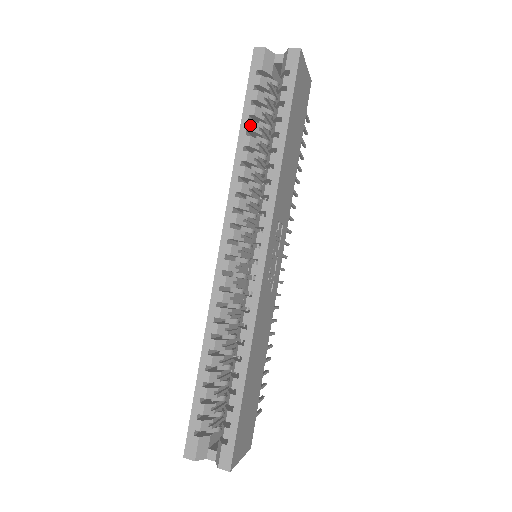
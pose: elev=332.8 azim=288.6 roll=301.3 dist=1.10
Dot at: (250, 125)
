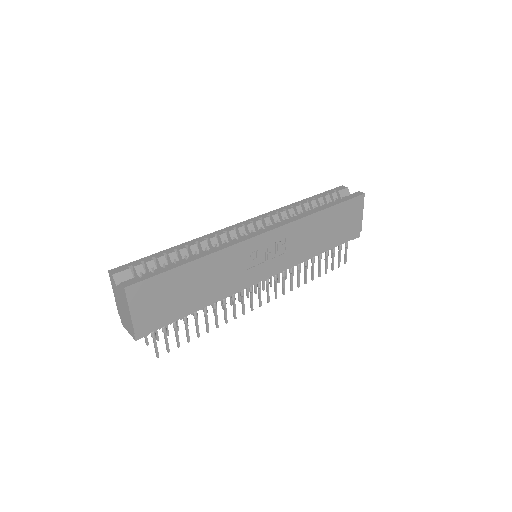
Dot at: (312, 200)
